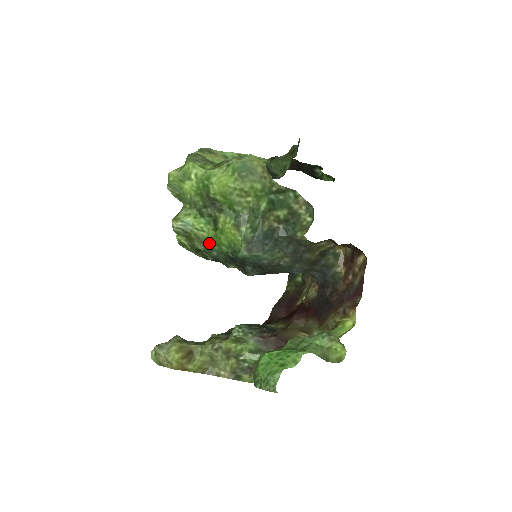
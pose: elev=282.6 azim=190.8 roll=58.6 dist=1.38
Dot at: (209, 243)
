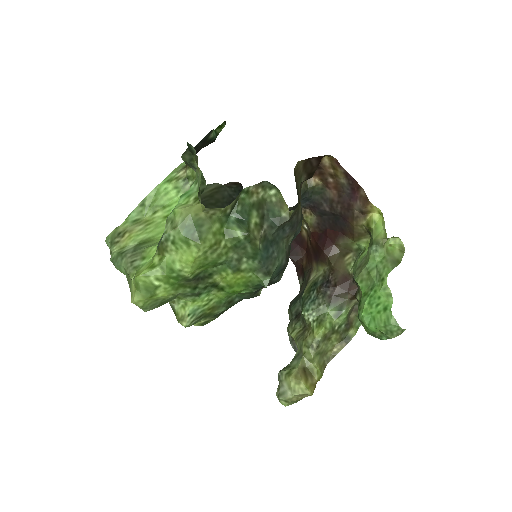
Dot at: (225, 301)
